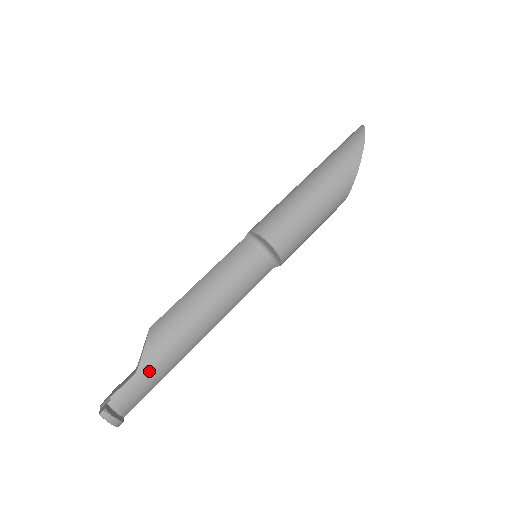
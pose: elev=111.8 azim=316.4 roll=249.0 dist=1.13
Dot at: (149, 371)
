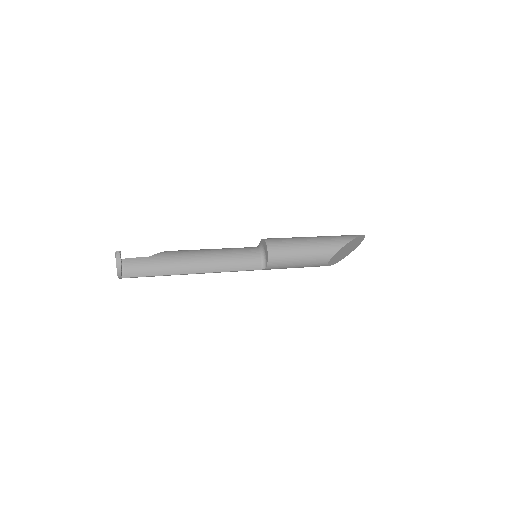
Dot at: (155, 261)
